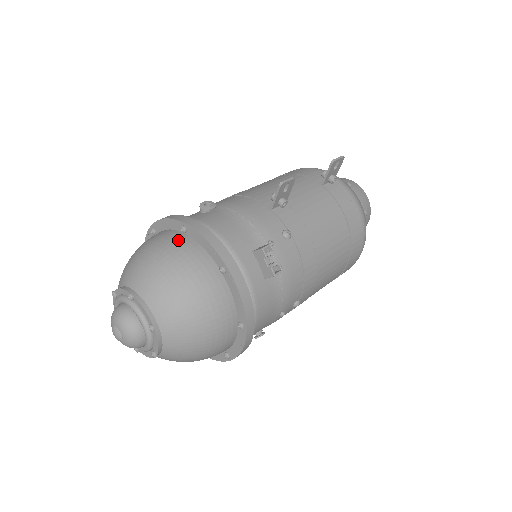
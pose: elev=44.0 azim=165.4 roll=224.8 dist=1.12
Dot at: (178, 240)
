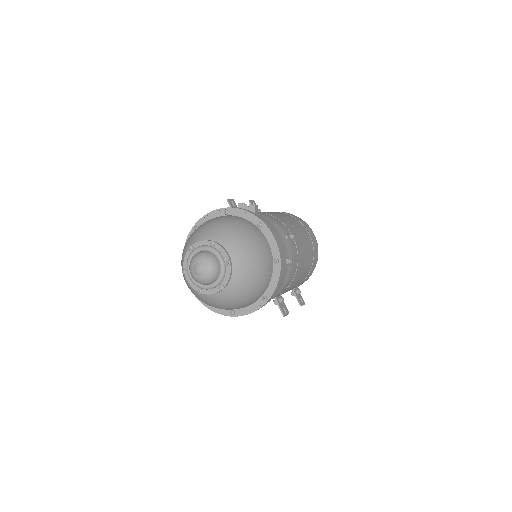
Dot at: occluded
